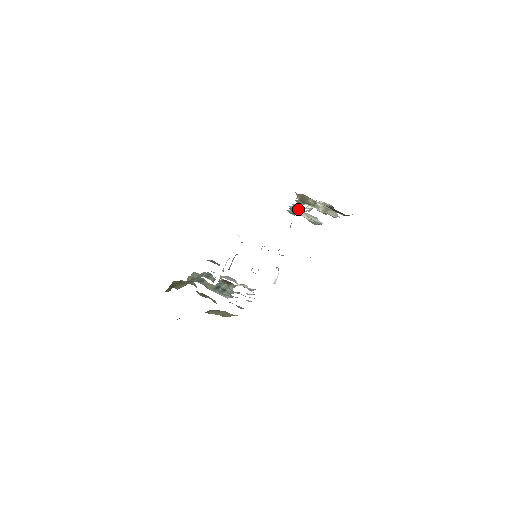
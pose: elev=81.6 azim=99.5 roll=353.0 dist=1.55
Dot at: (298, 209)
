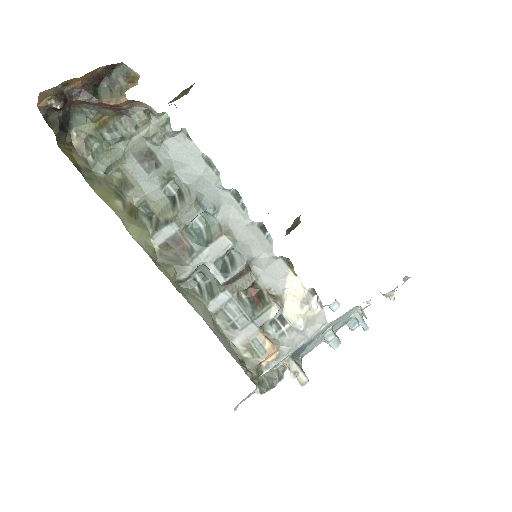
Dot at: occluded
